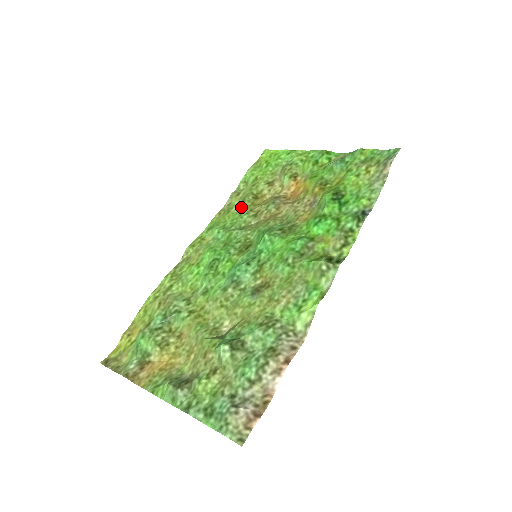
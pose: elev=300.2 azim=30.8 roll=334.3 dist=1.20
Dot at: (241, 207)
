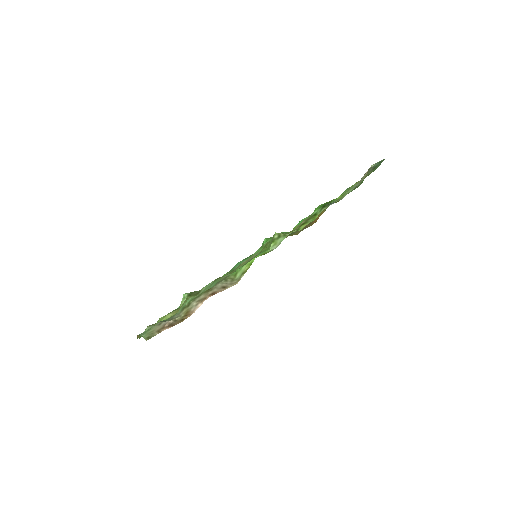
Dot at: occluded
